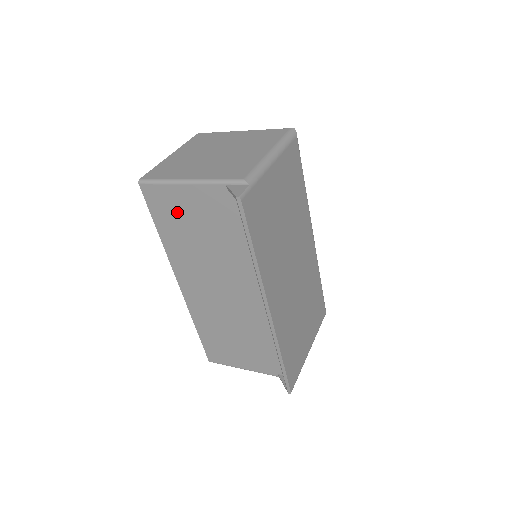
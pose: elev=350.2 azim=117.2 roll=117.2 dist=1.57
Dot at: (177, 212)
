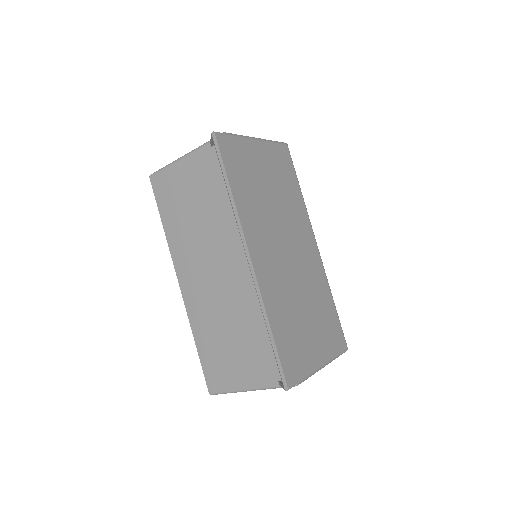
Dot at: (176, 192)
